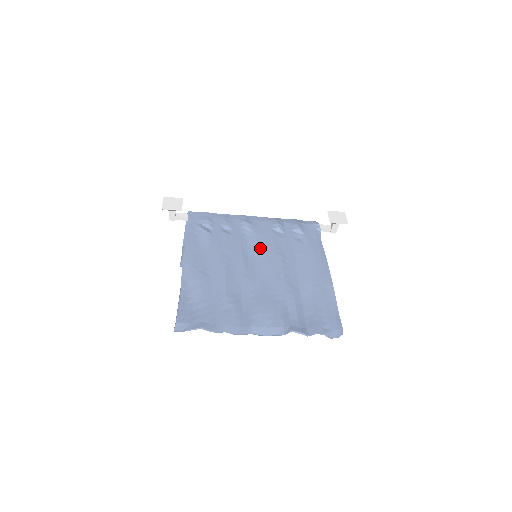
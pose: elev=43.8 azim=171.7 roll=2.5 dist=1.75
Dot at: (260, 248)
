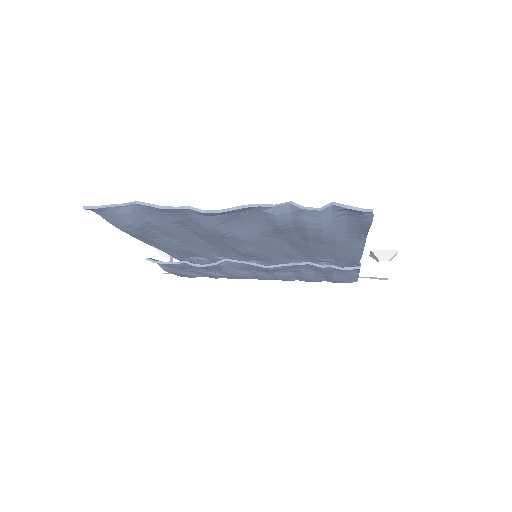
Dot at: occluded
